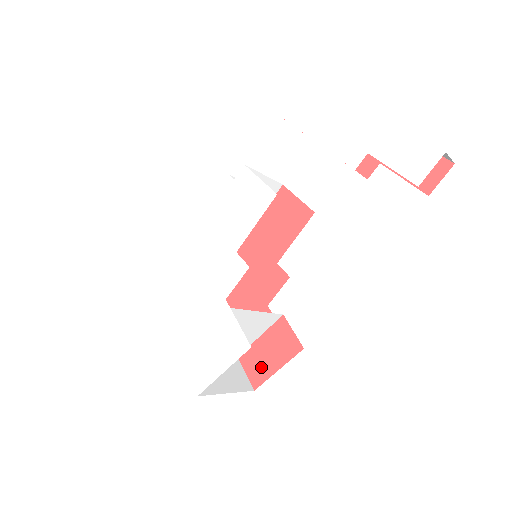
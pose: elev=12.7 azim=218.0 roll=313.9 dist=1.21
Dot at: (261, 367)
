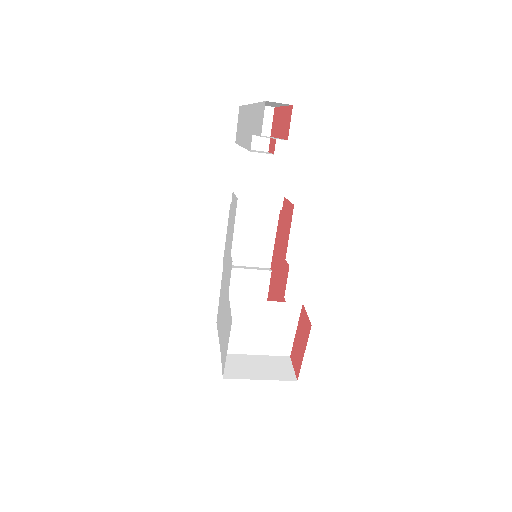
Dot at: (298, 357)
